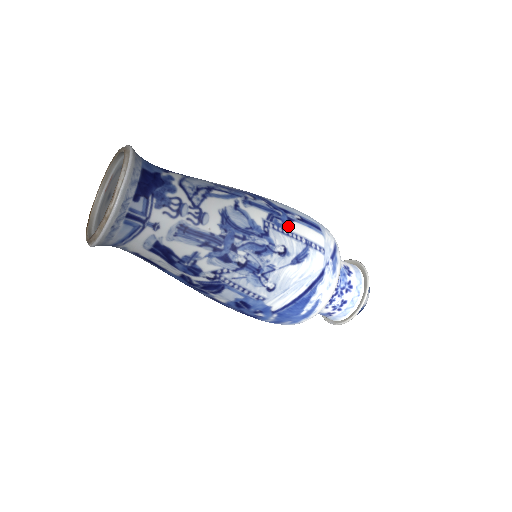
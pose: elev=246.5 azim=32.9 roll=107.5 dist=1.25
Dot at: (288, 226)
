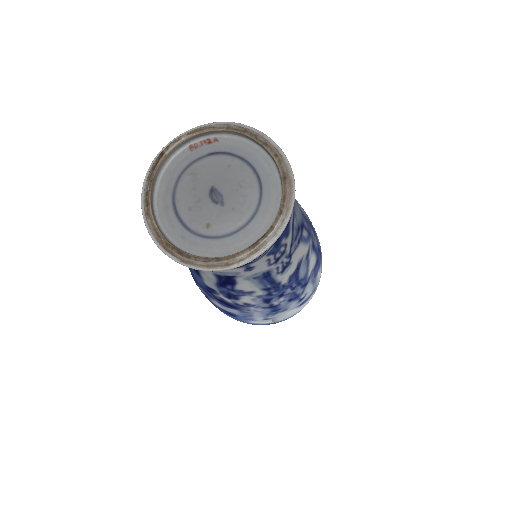
Dot at: (318, 273)
